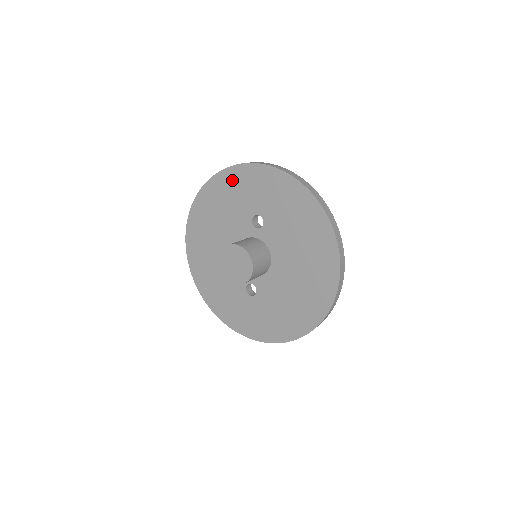
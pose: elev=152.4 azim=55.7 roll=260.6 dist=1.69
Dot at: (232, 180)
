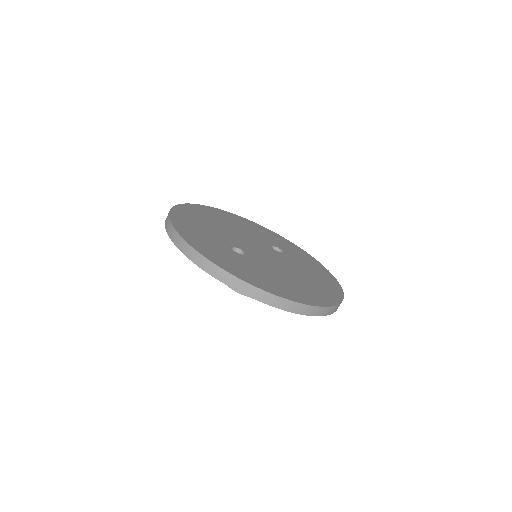
Dot at: occluded
